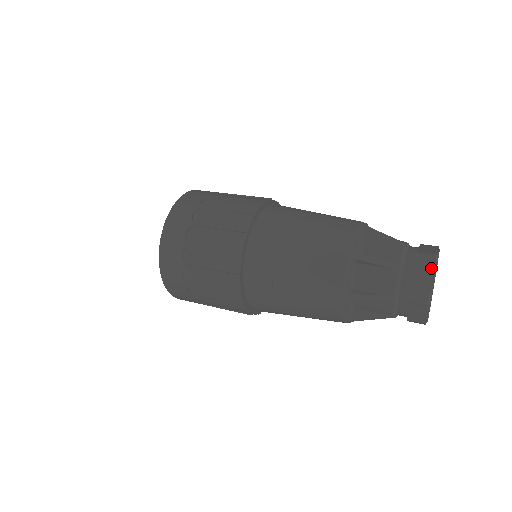
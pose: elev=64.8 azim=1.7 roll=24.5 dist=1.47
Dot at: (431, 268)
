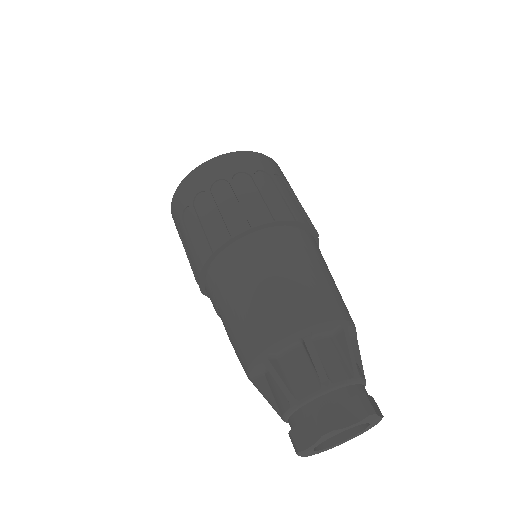
Dot at: (315, 436)
